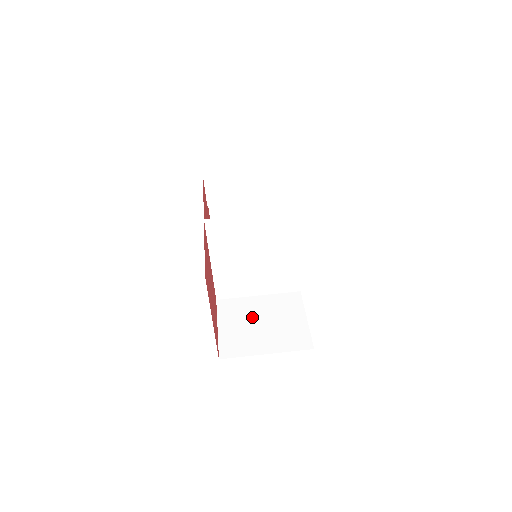
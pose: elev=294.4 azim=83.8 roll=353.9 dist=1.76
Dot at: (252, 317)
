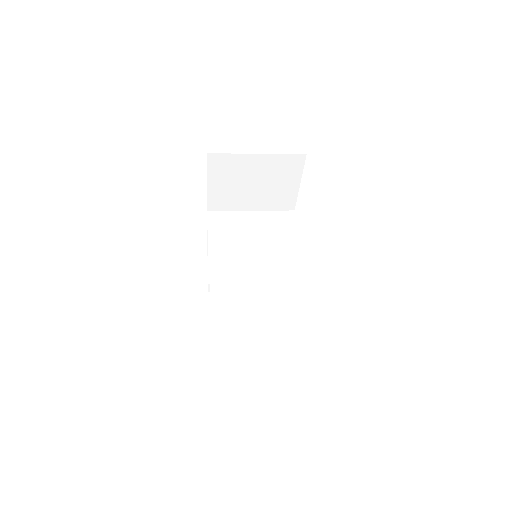
Dot at: occluded
